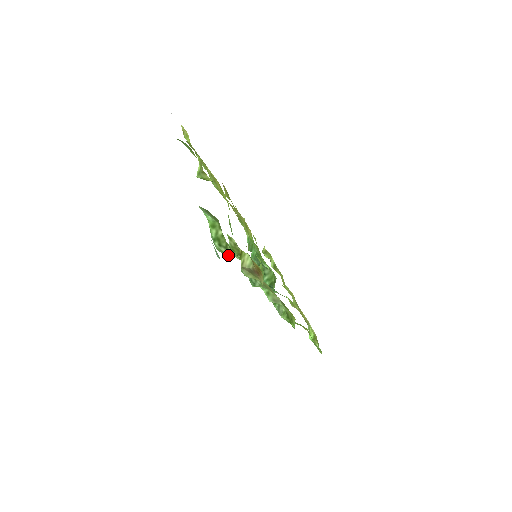
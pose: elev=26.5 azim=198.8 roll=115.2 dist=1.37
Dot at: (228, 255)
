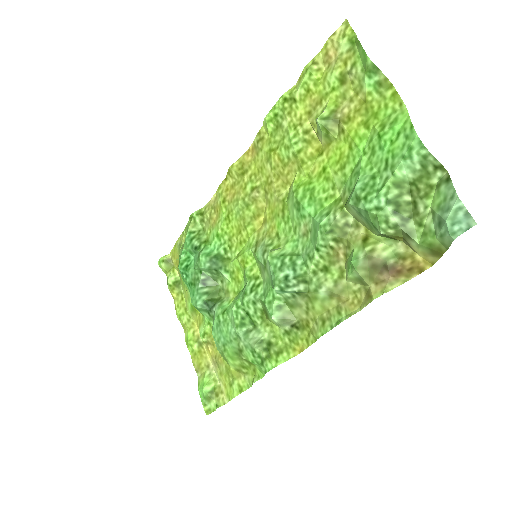
Dot at: (393, 230)
